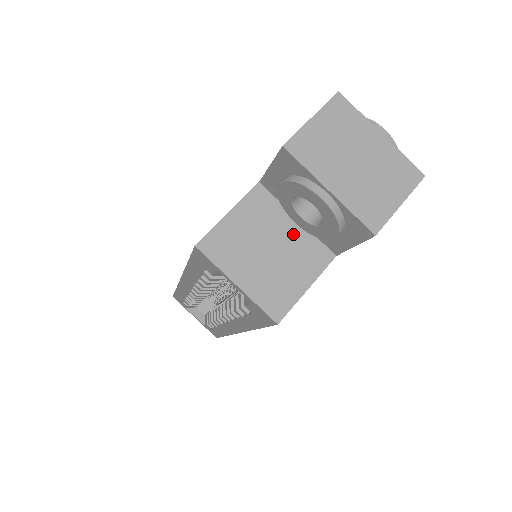
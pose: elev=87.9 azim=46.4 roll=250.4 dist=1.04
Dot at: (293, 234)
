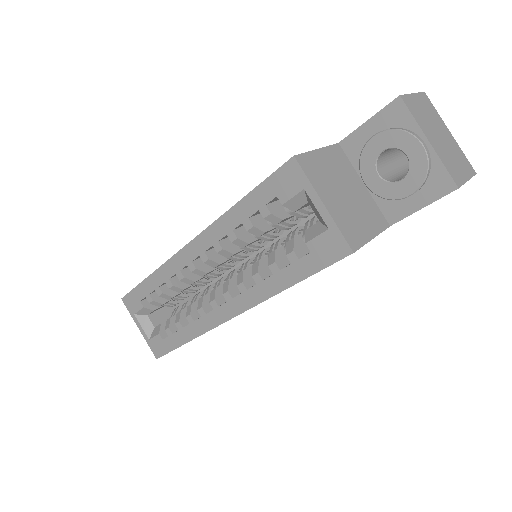
Dot at: (361, 192)
